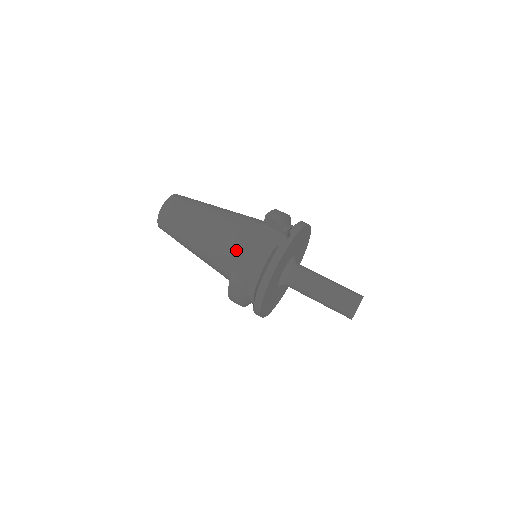
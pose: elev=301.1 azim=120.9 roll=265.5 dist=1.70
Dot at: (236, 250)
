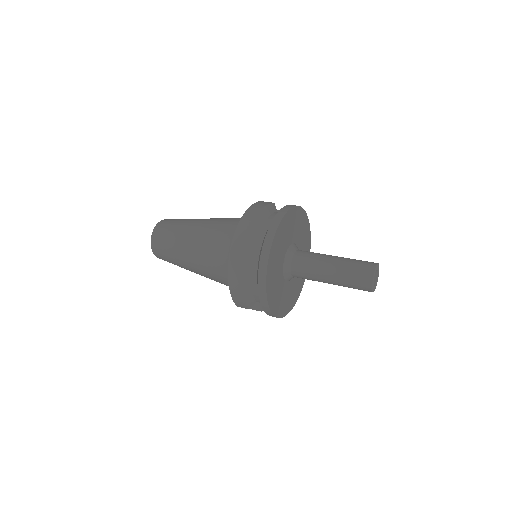
Dot at: occluded
